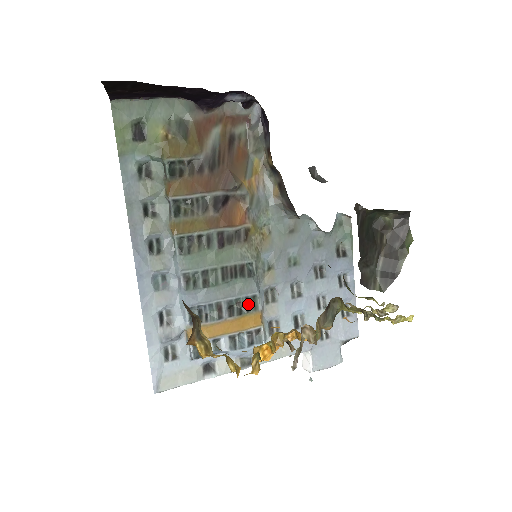
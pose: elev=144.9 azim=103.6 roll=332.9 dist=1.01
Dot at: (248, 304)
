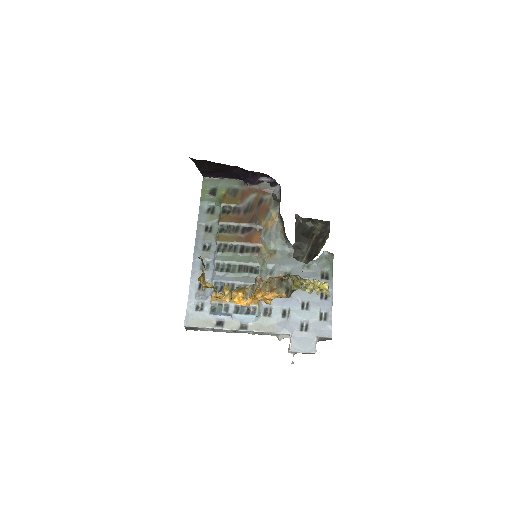
Dot at: occluded
